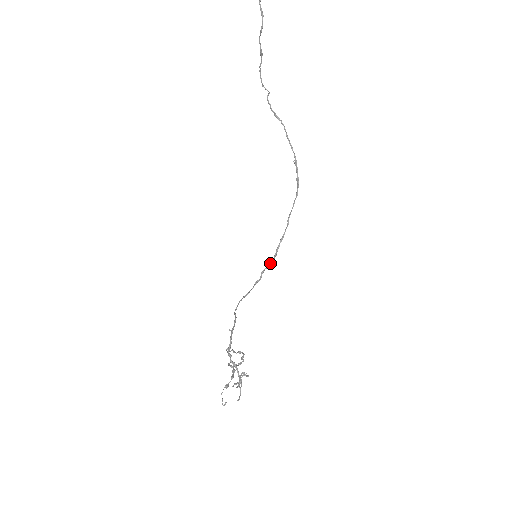
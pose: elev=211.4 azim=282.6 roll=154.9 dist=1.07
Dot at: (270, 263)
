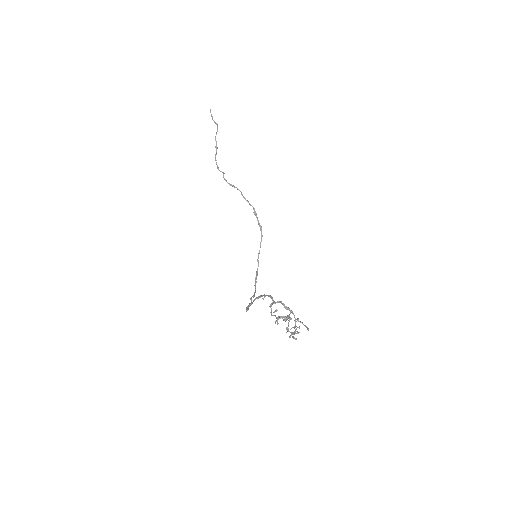
Dot at: (254, 293)
